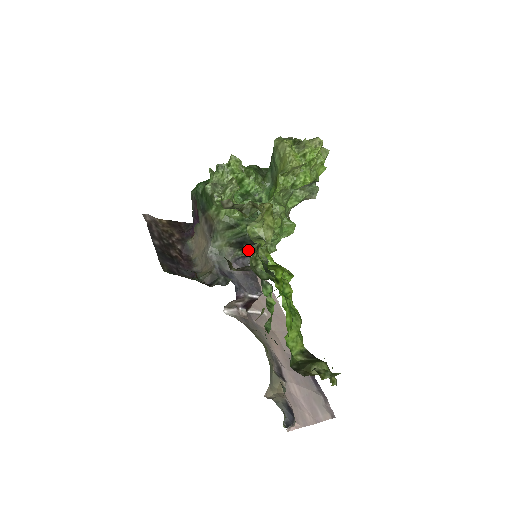
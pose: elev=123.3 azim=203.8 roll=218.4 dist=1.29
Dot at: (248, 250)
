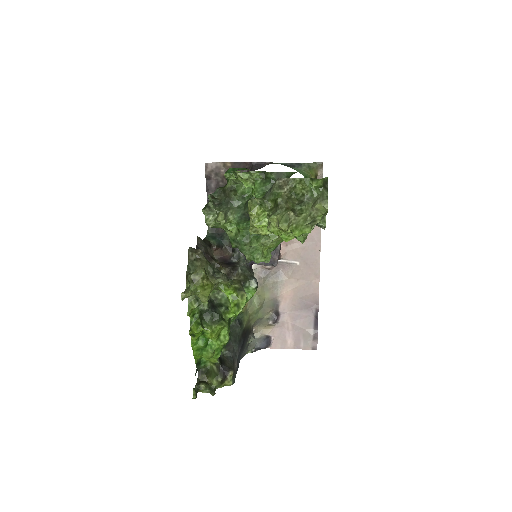
Dot at: occluded
